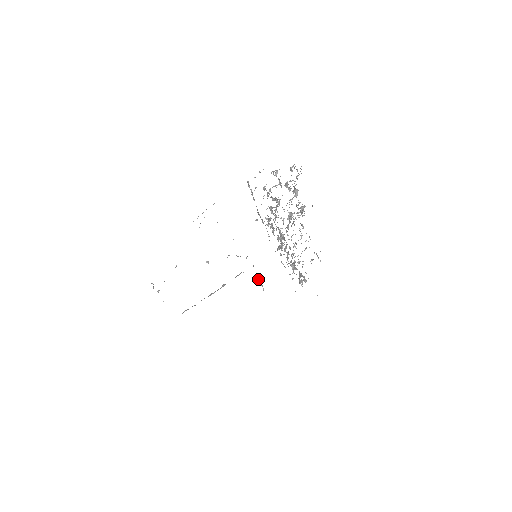
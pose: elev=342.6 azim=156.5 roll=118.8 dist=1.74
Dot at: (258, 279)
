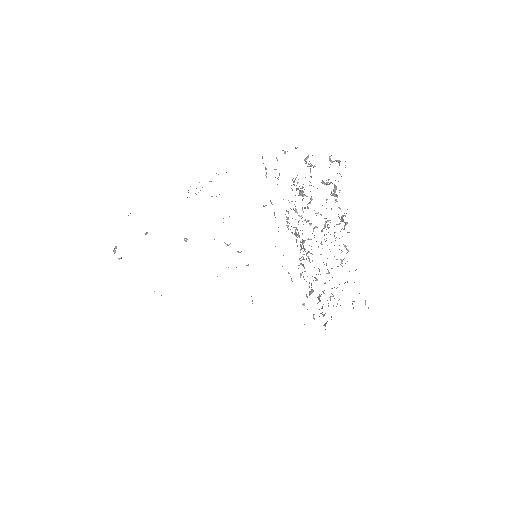
Dot at: occluded
